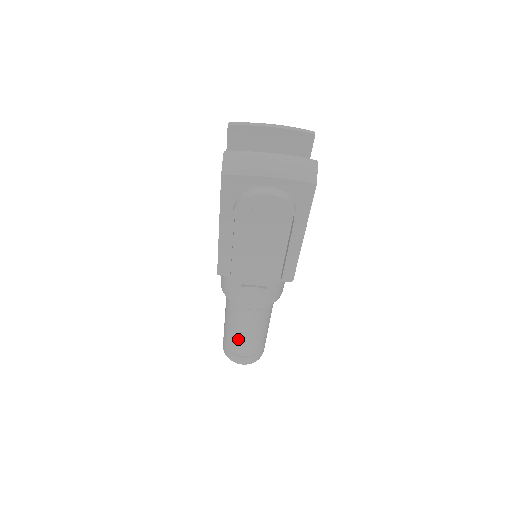
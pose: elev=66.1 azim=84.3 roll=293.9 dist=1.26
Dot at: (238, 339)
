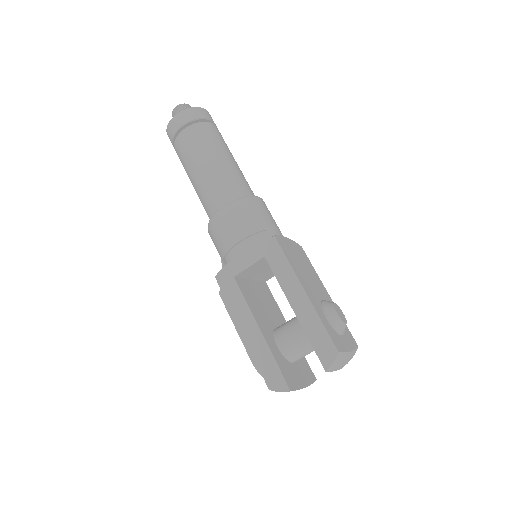
Dot at: (187, 174)
